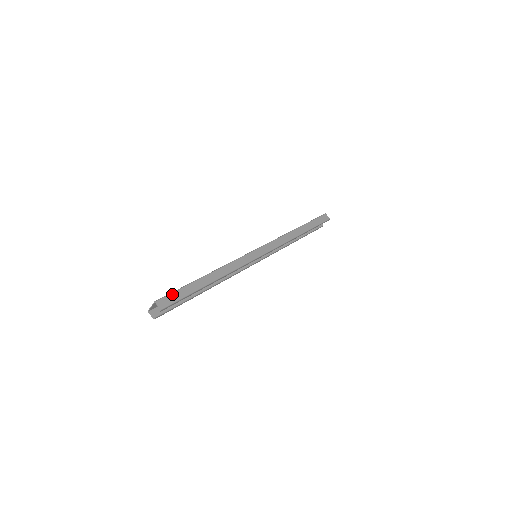
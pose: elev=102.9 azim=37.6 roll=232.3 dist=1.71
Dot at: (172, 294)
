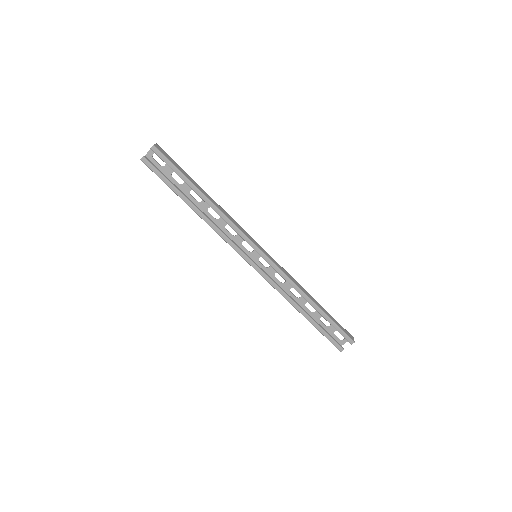
Dot at: (171, 158)
